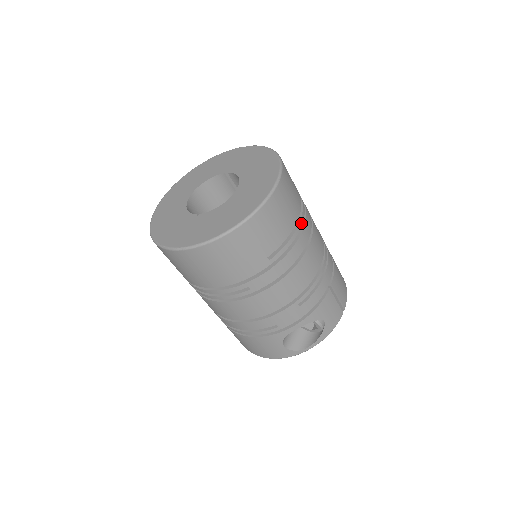
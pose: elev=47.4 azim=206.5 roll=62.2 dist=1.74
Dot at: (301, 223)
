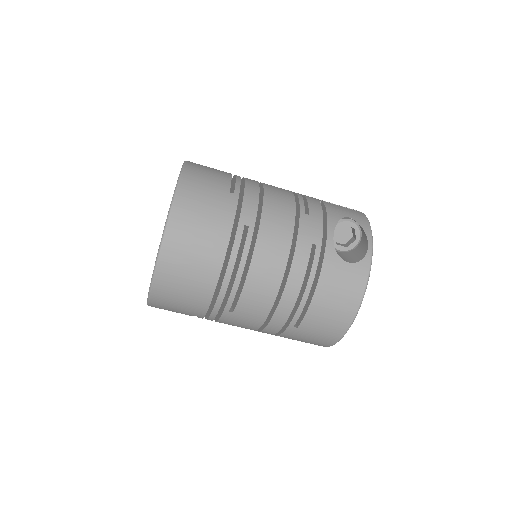
Dot at: occluded
